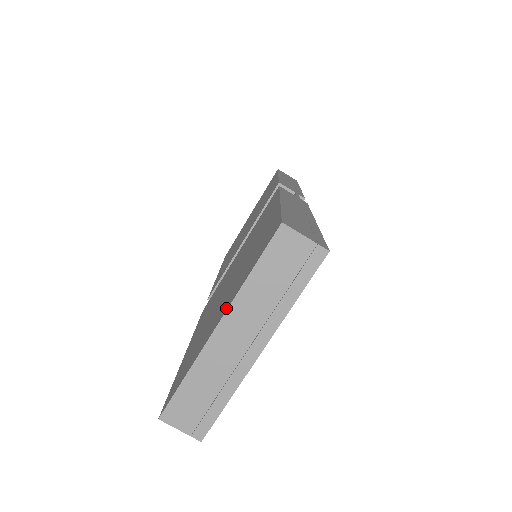
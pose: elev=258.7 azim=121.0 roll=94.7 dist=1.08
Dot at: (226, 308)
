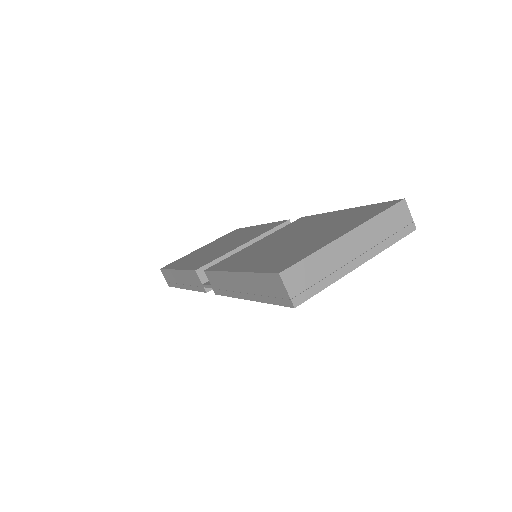
Dot at: (353, 227)
